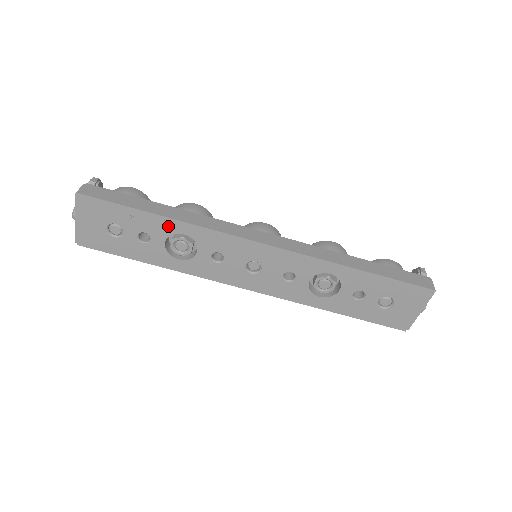
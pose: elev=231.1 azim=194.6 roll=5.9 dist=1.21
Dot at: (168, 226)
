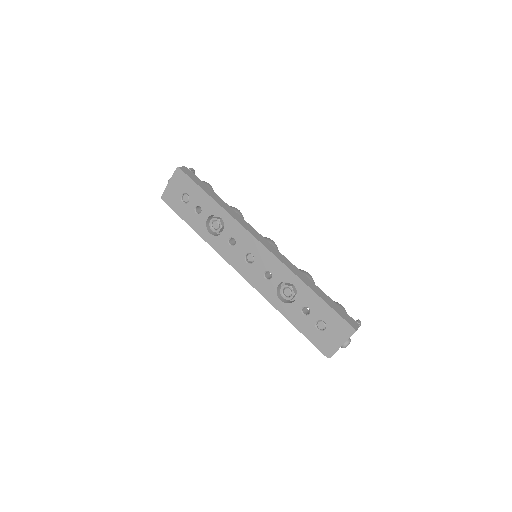
Dot at: (214, 208)
